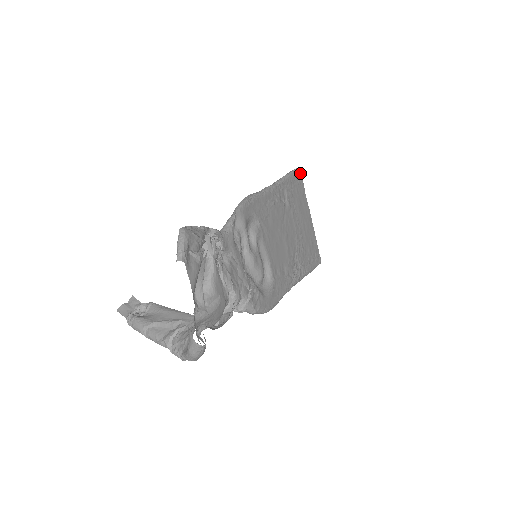
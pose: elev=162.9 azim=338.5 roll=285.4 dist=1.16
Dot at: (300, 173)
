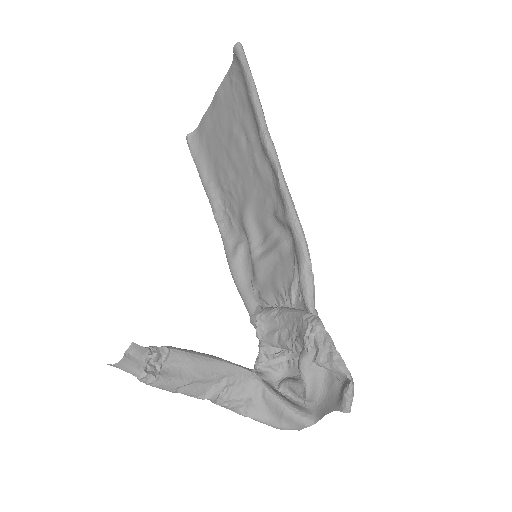
Dot at: occluded
